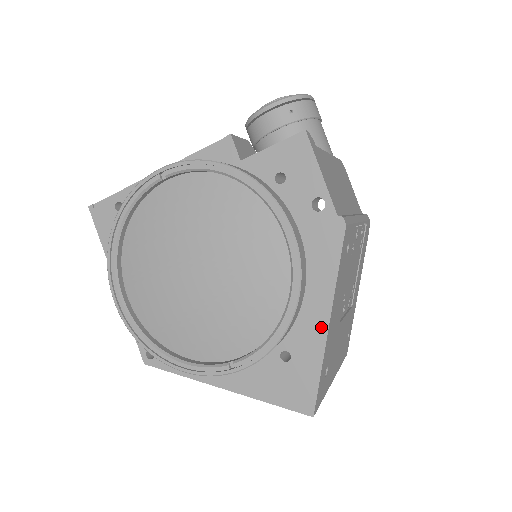
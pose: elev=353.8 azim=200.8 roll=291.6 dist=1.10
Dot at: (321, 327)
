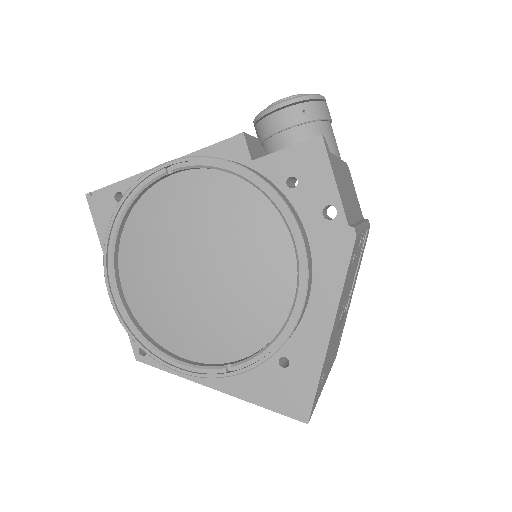
Dot at: (323, 336)
